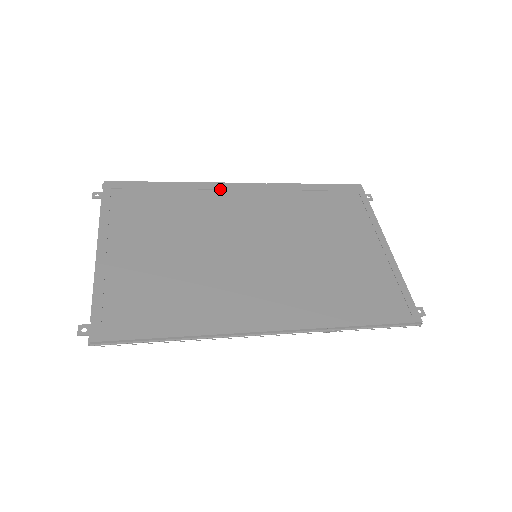
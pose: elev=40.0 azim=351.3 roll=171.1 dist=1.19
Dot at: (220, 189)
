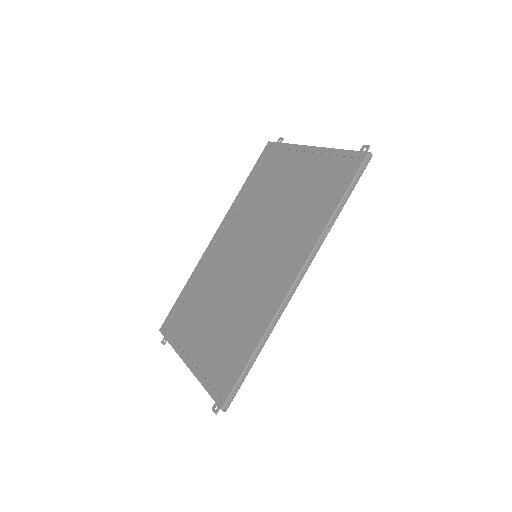
Dot at: (208, 253)
